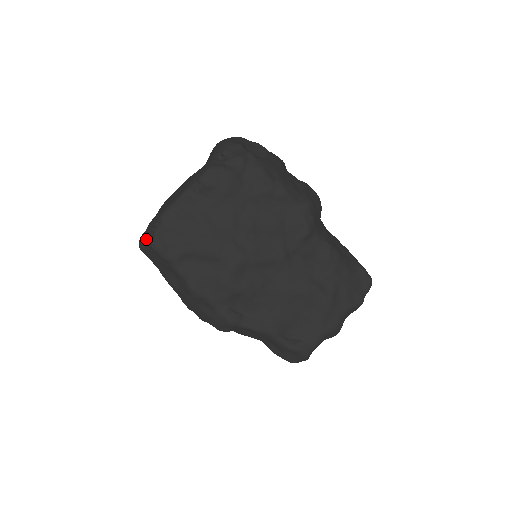
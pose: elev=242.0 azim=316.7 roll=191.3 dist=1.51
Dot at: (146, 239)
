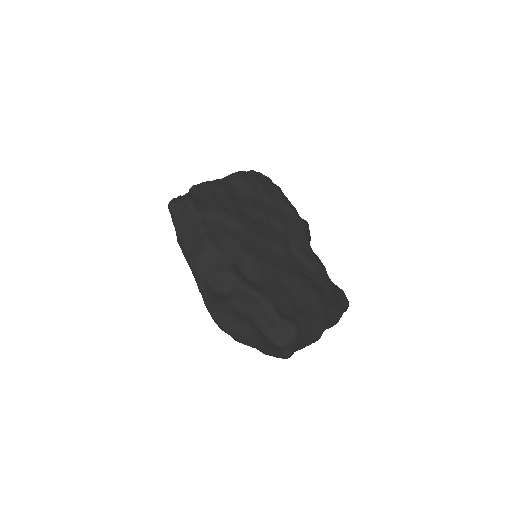
Dot at: (179, 198)
